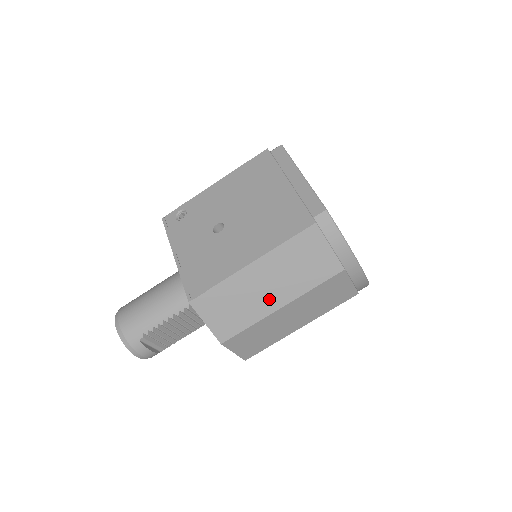
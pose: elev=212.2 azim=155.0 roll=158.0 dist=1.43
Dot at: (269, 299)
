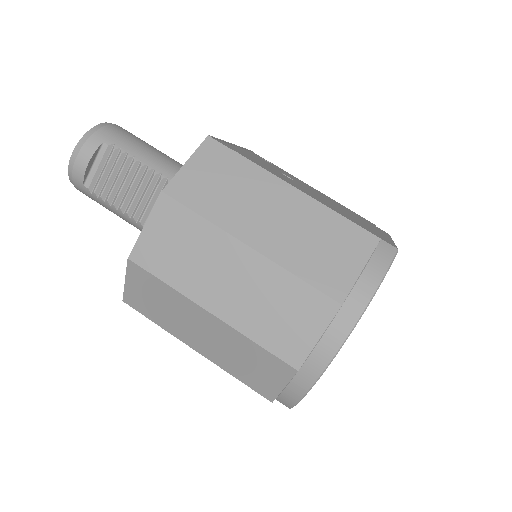
Dot at: (254, 226)
